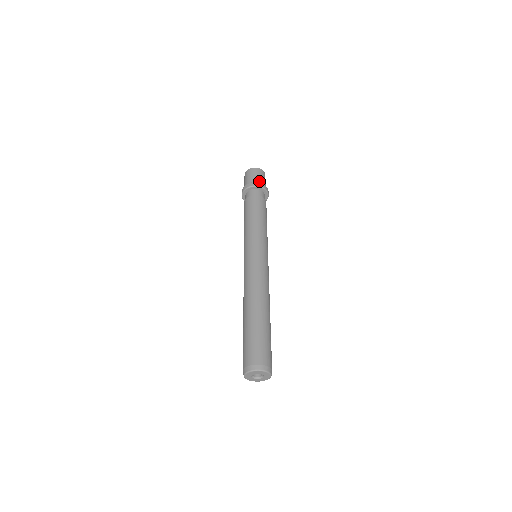
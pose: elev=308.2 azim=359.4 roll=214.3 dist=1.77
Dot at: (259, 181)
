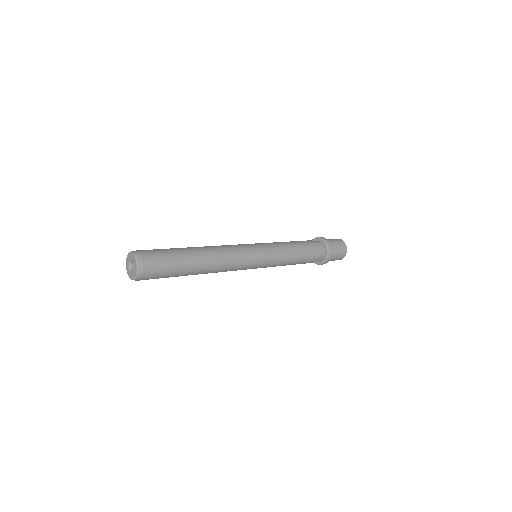
Dot at: occluded
